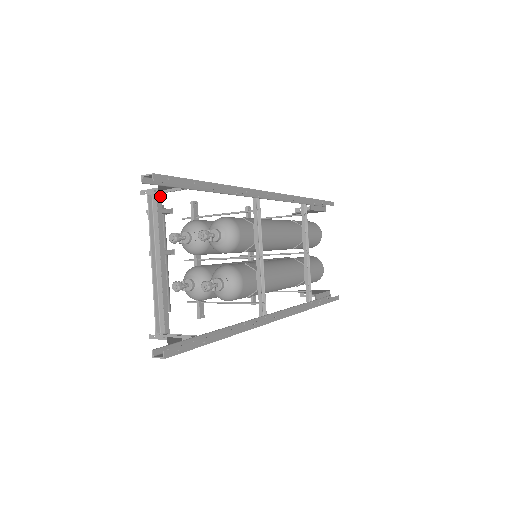
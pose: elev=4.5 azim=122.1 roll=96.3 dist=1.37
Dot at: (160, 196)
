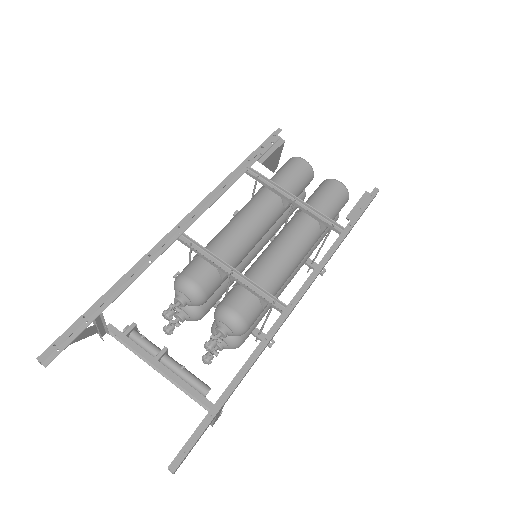
Dot at: (113, 327)
